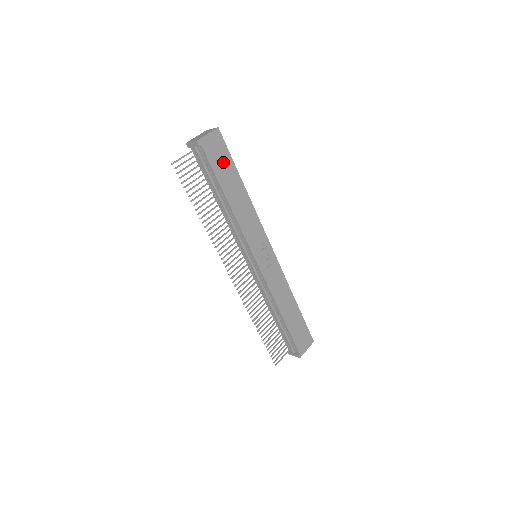
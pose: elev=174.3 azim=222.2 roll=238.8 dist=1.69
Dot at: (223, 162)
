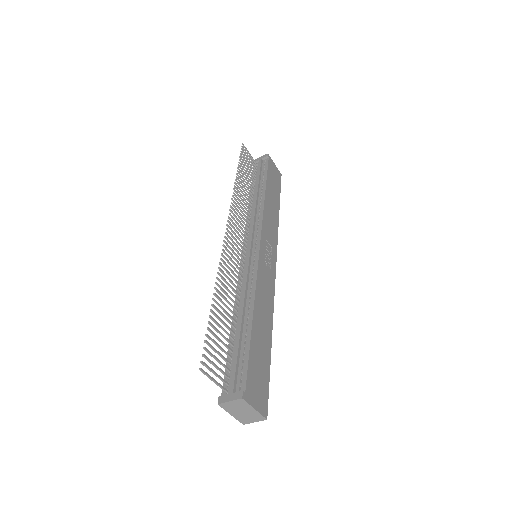
Dot at: (275, 182)
